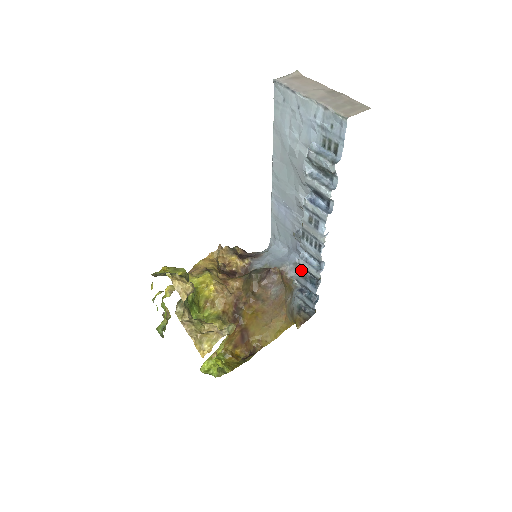
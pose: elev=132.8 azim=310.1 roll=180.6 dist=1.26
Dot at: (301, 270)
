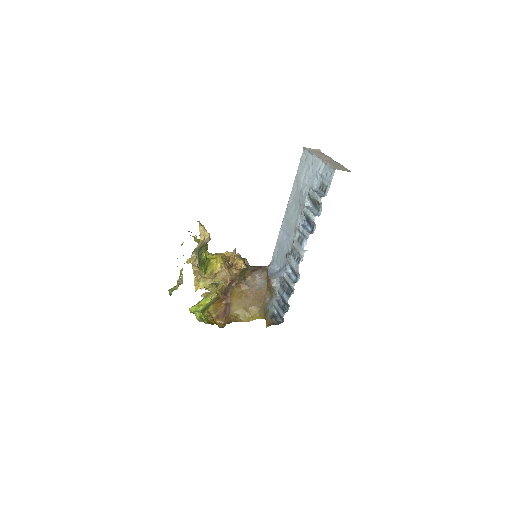
Dot at: (283, 283)
